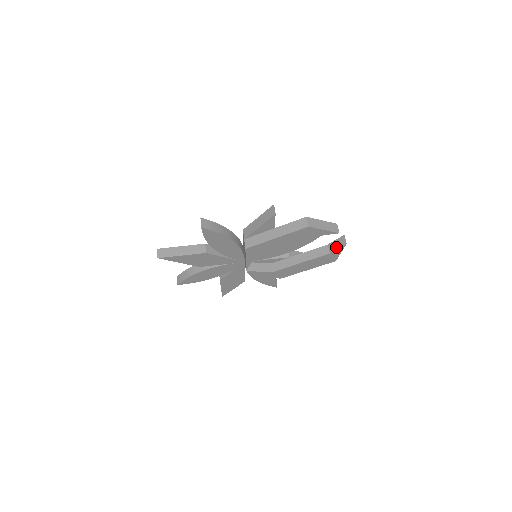
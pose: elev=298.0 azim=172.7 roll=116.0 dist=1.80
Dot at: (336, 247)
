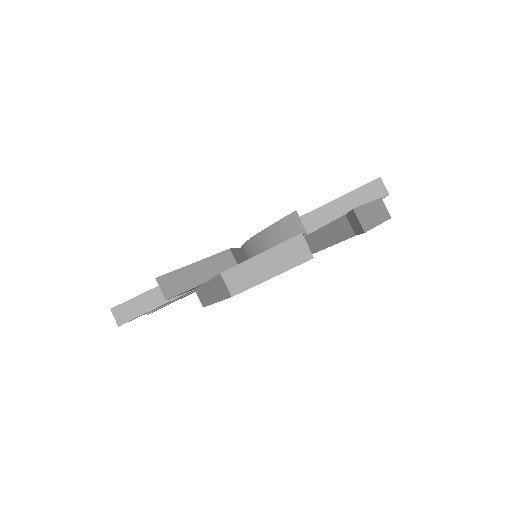
Dot at: (356, 229)
